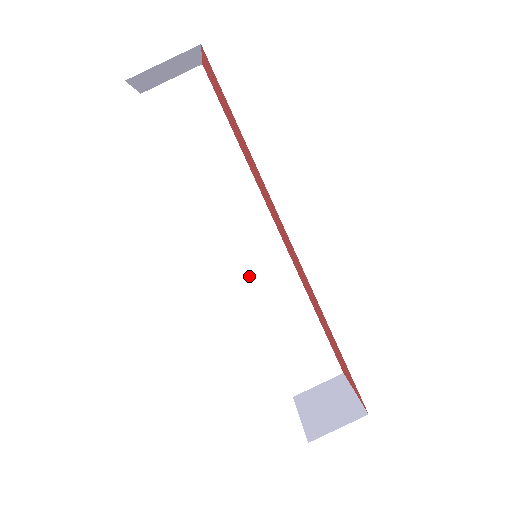
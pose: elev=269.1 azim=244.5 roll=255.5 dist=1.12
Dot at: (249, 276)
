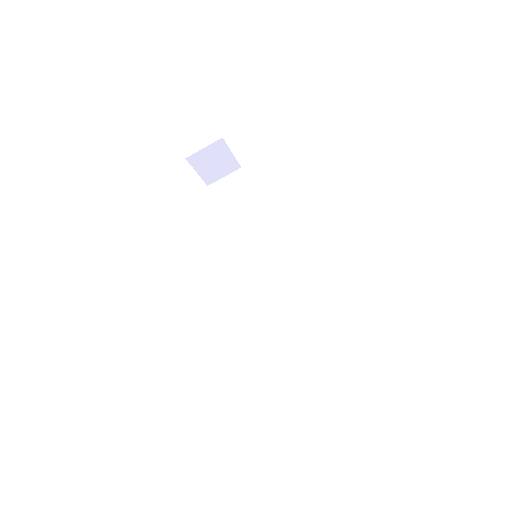
Dot at: (262, 287)
